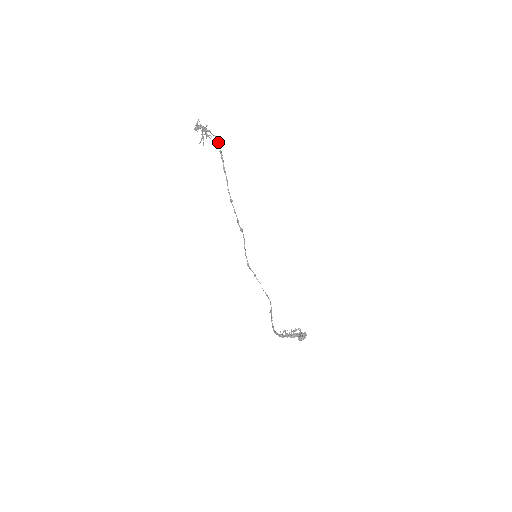
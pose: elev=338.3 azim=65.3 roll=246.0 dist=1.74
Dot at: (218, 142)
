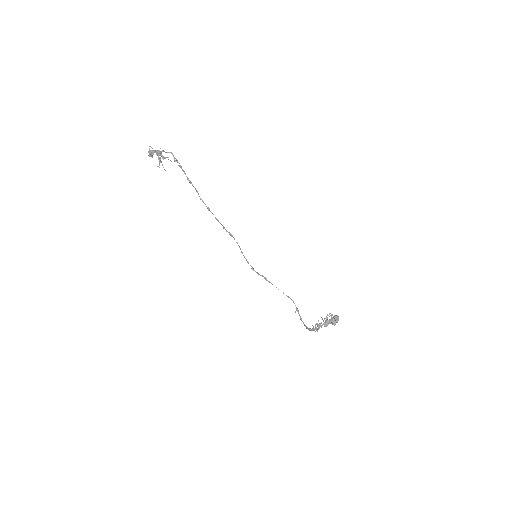
Dot at: occluded
